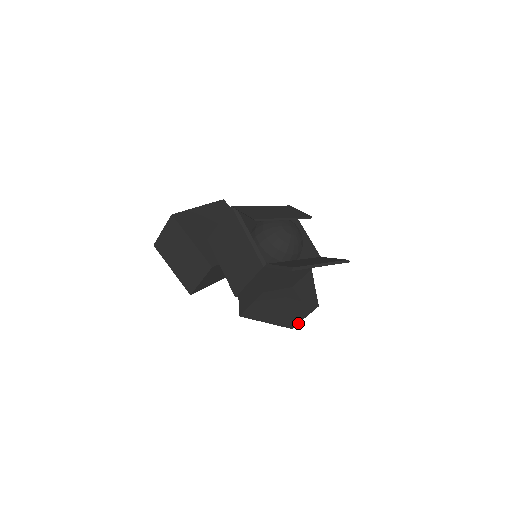
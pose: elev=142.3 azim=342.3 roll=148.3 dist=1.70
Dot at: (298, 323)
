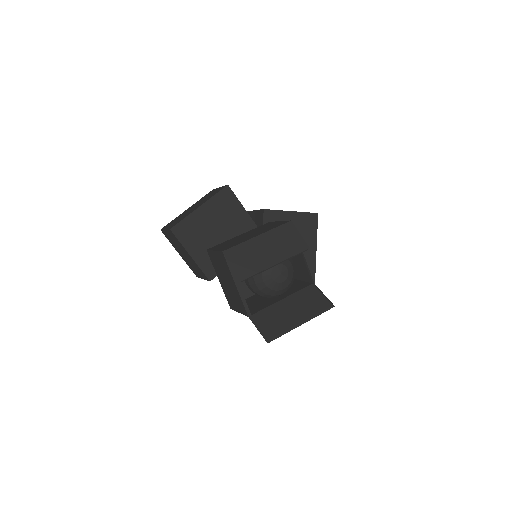
Dot at: occluded
